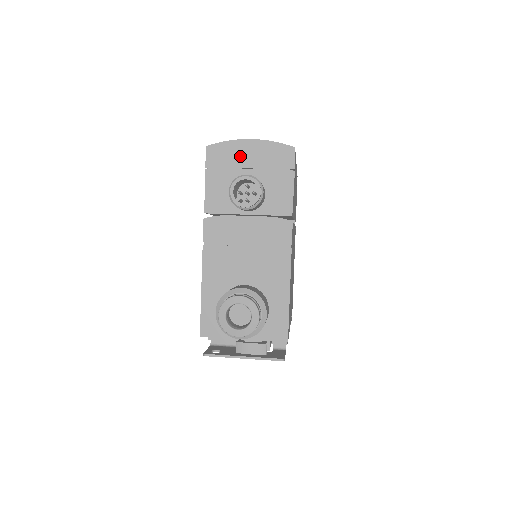
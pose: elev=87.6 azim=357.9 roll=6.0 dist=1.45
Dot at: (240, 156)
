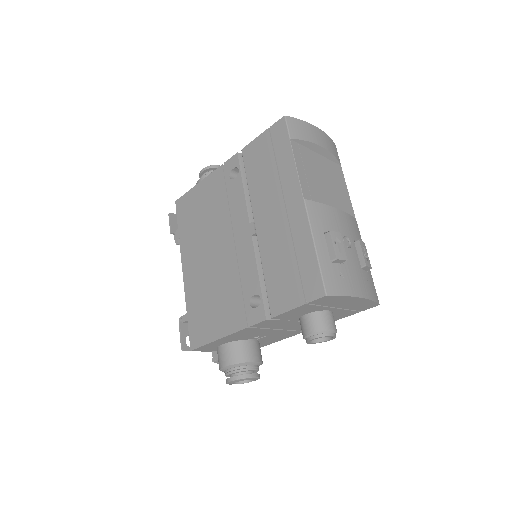
Dot at: (341, 303)
